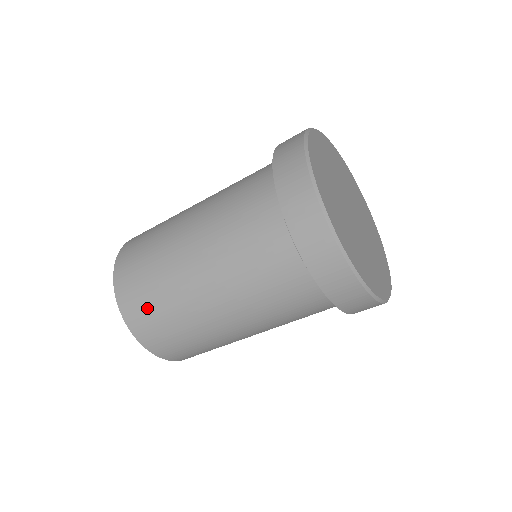
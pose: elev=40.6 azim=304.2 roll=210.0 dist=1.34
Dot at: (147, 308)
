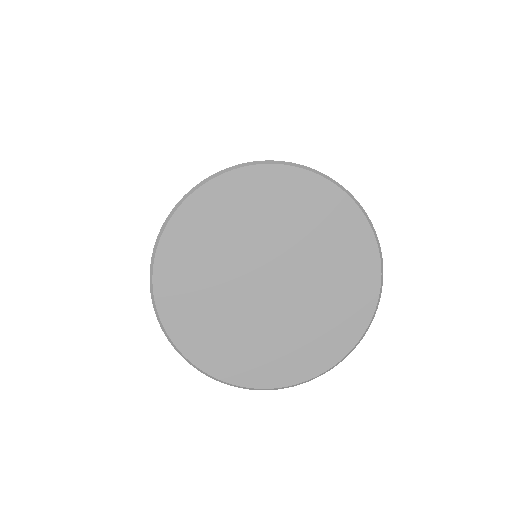
Dot at: occluded
